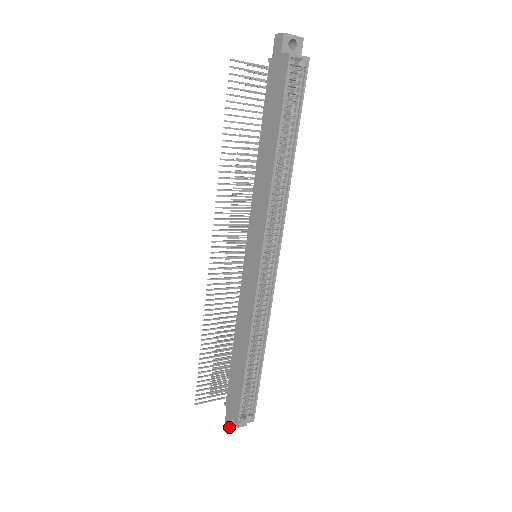
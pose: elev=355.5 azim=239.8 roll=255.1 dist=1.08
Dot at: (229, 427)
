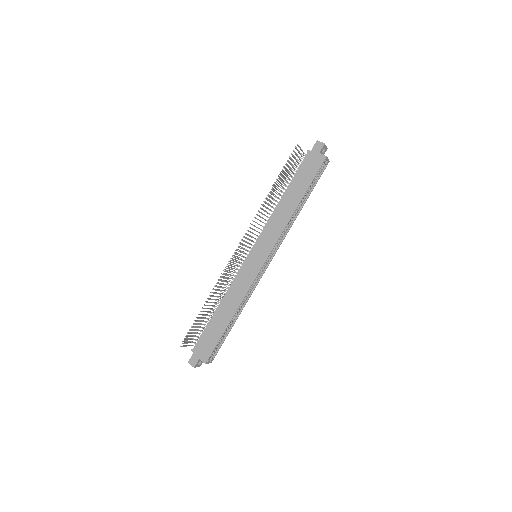
Dot at: (193, 366)
